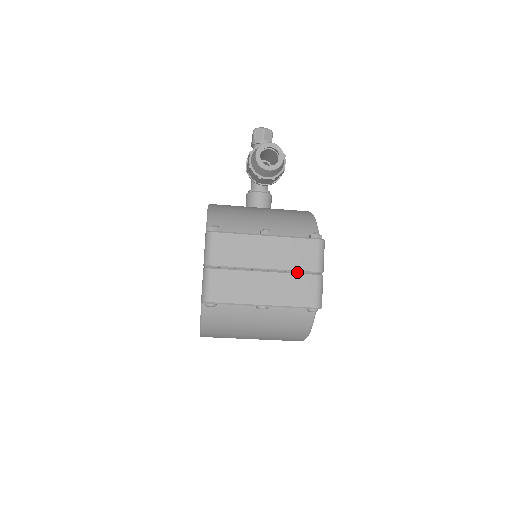
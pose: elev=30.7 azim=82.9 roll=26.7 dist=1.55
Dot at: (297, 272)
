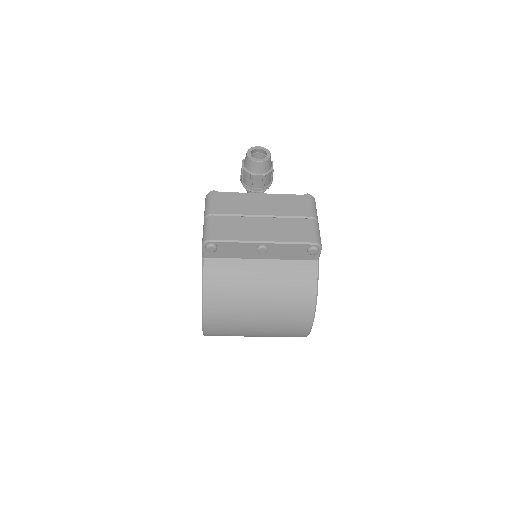
Dot at: (293, 218)
